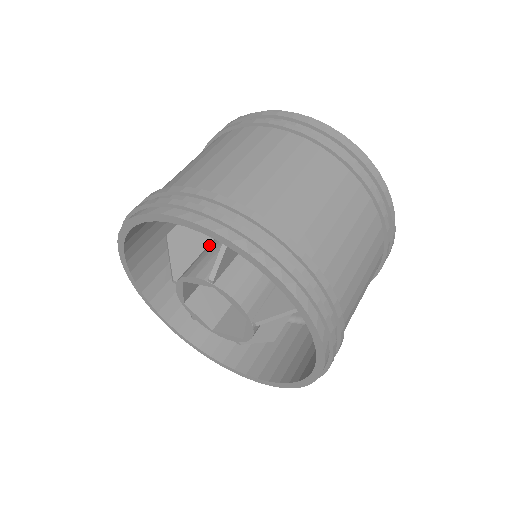
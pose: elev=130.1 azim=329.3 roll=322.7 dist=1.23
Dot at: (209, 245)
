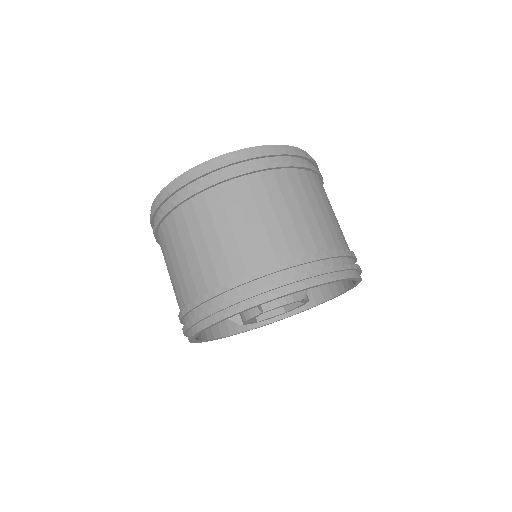
Dot at: occluded
